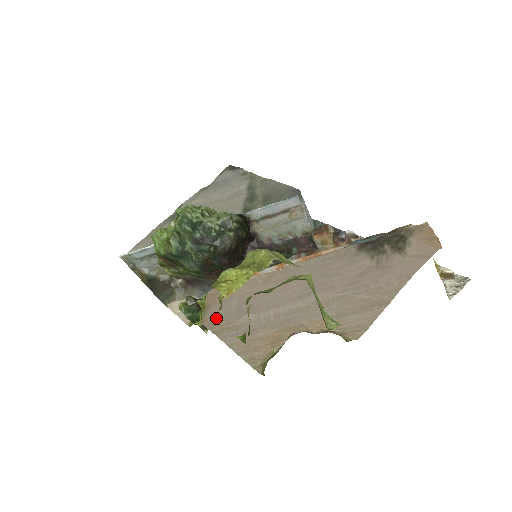
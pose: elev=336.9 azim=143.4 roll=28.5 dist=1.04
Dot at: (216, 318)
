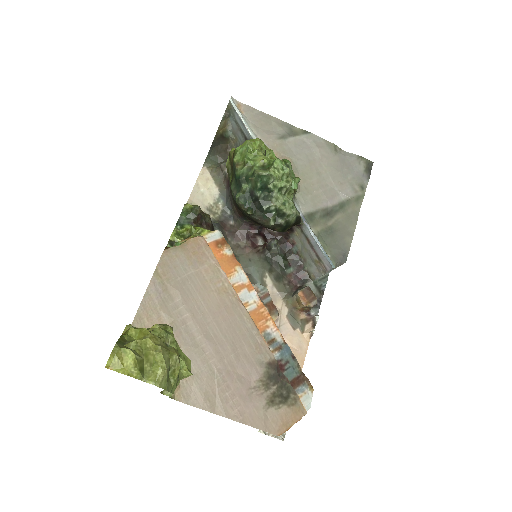
Dot at: (171, 263)
